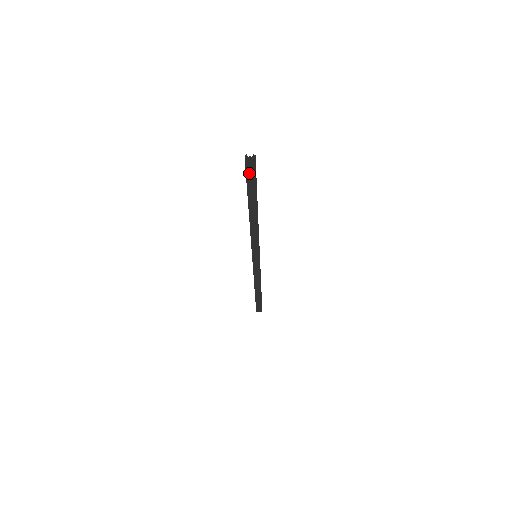
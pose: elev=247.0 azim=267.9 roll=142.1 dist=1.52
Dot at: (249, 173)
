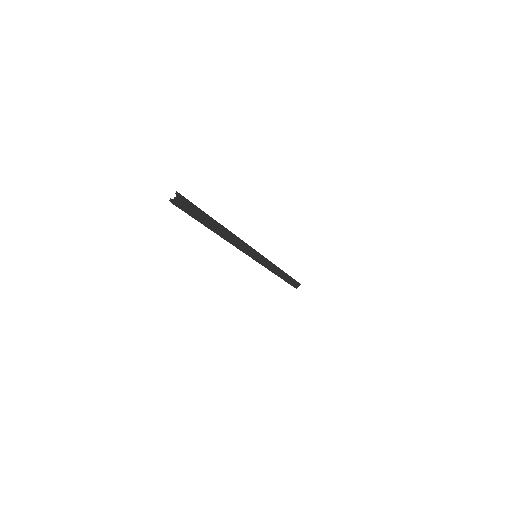
Dot at: (187, 209)
